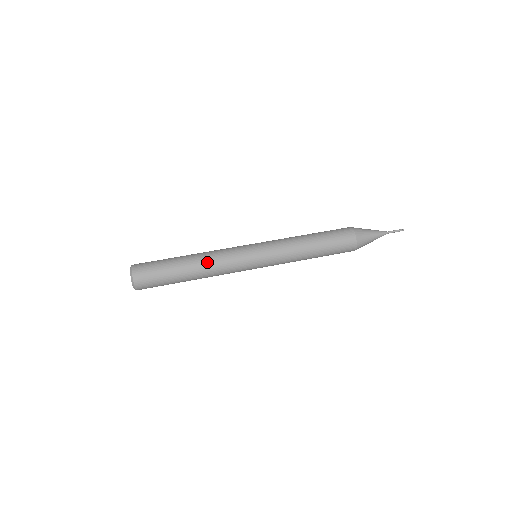
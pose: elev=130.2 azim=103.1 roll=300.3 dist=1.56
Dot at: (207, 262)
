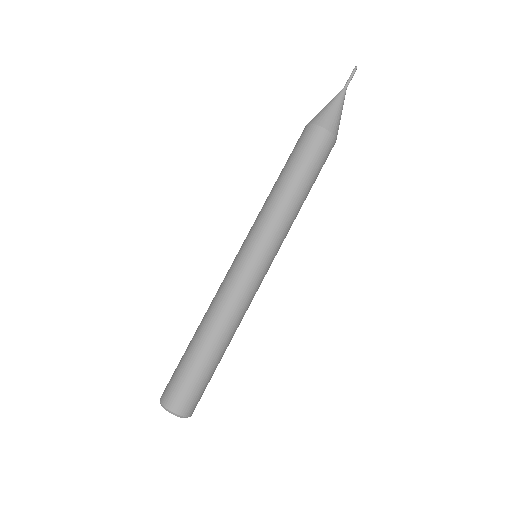
Dot at: (225, 320)
